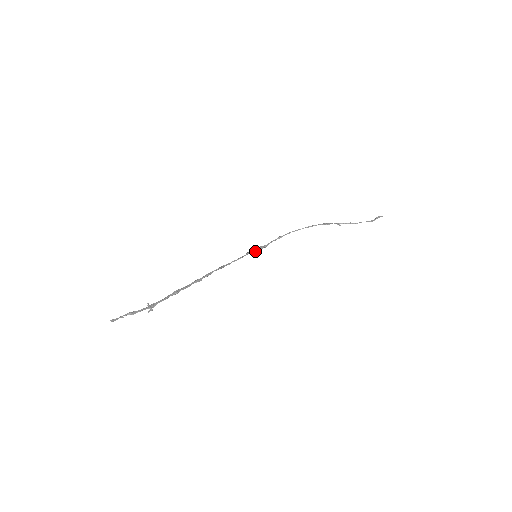
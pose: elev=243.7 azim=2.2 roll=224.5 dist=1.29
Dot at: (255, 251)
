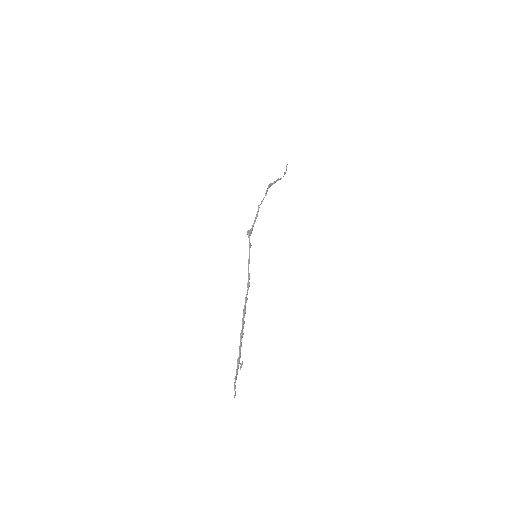
Dot at: (250, 244)
